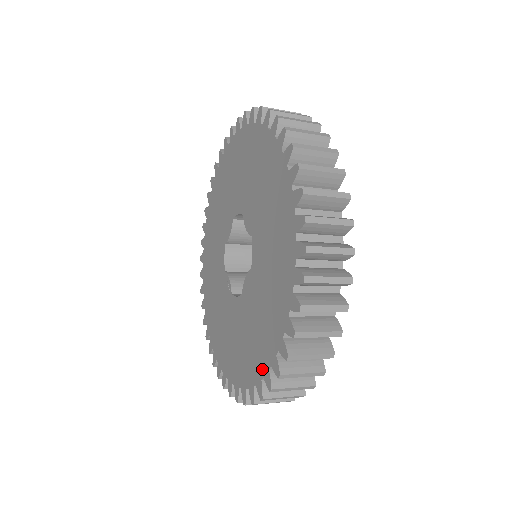
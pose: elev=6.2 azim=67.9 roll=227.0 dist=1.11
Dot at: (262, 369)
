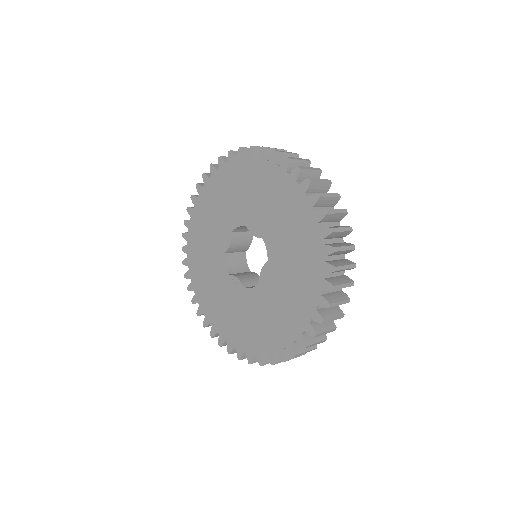
Dot at: (301, 326)
